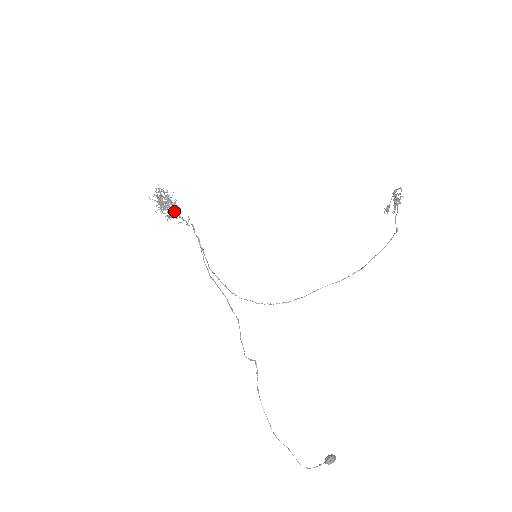
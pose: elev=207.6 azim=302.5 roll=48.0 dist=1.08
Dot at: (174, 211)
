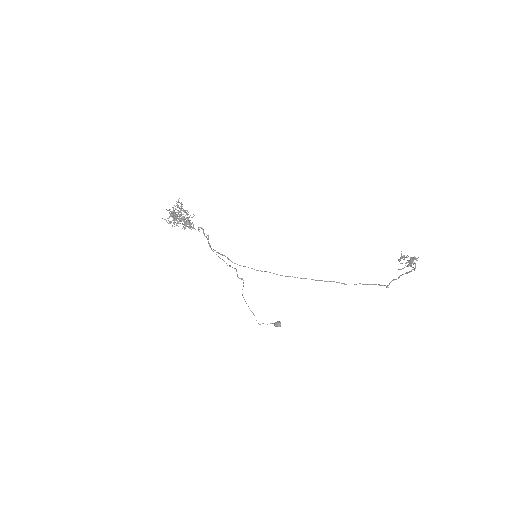
Dot at: (186, 224)
